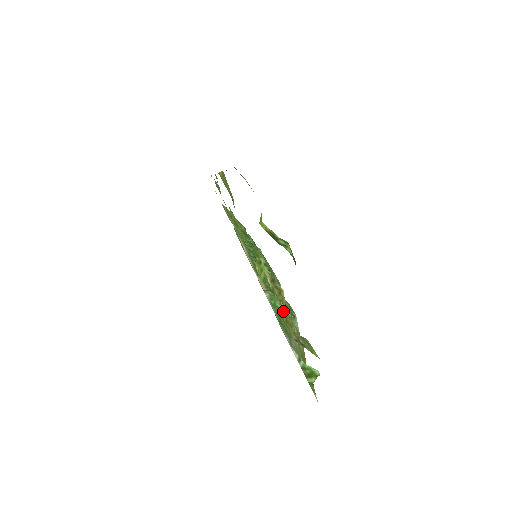
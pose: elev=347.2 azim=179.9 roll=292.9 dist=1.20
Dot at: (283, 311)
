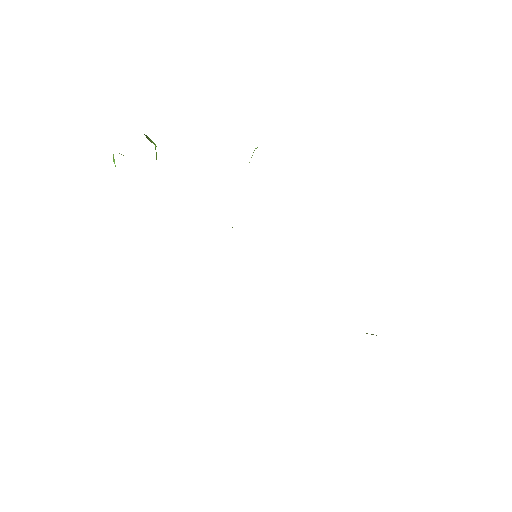
Dot at: occluded
